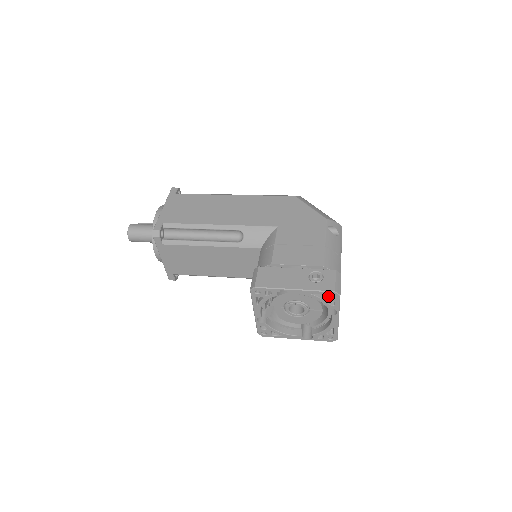
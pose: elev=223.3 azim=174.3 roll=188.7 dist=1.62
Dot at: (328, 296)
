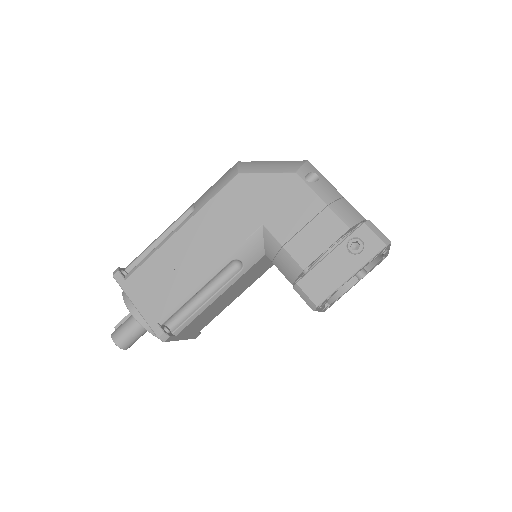
Dot at: (381, 252)
